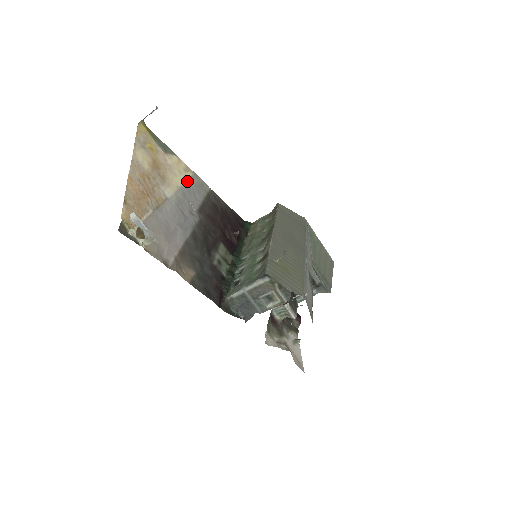
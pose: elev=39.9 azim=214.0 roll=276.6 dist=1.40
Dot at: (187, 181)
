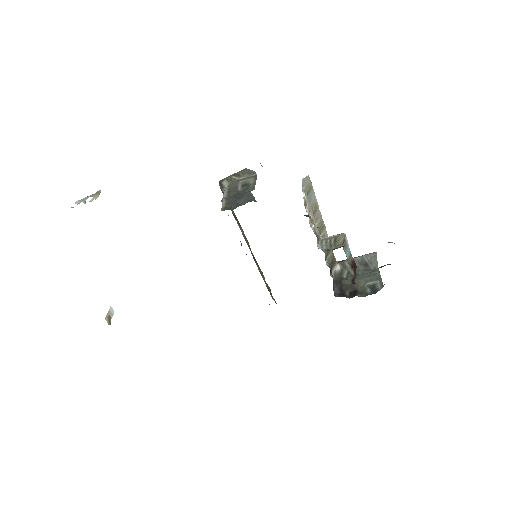
Dot at: occluded
